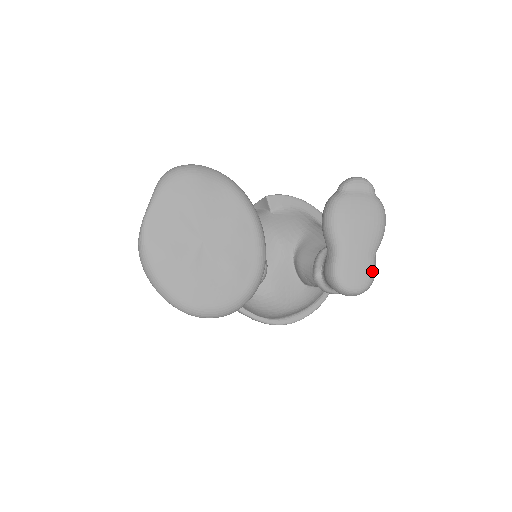
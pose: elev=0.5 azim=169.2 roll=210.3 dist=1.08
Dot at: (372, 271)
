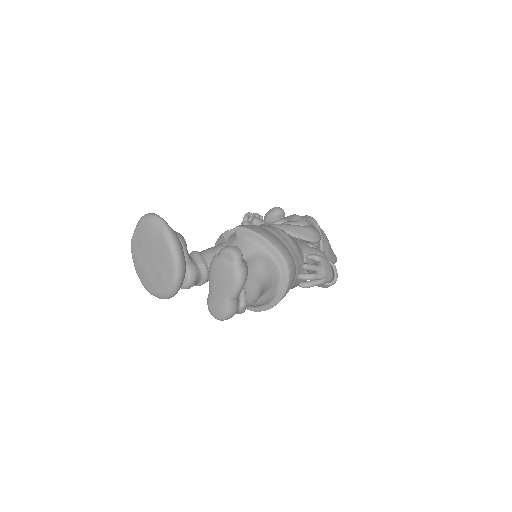
Dot at: (225, 311)
